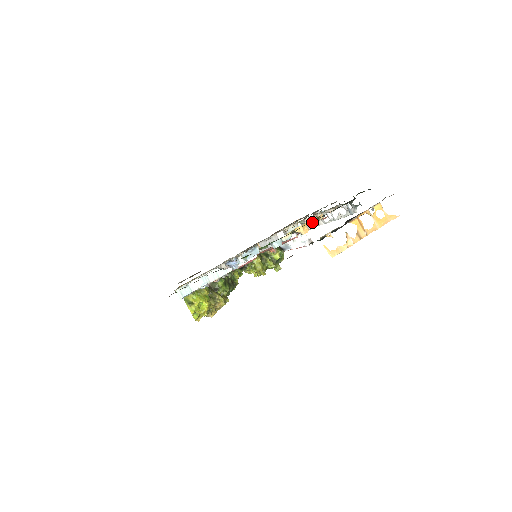
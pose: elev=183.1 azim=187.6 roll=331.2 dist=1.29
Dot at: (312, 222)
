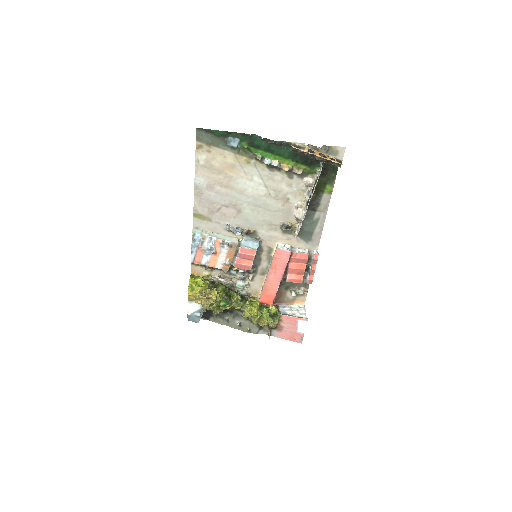
Dot at: (300, 217)
